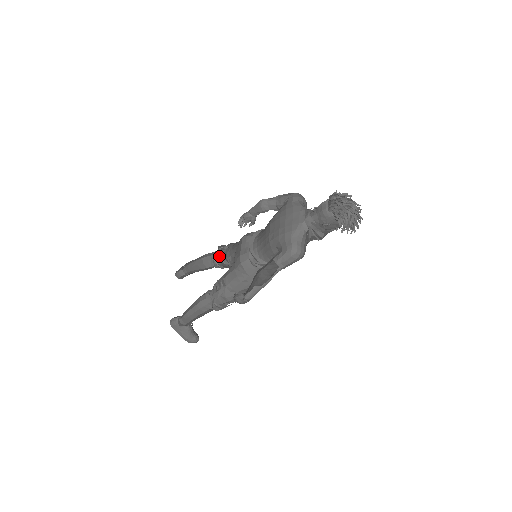
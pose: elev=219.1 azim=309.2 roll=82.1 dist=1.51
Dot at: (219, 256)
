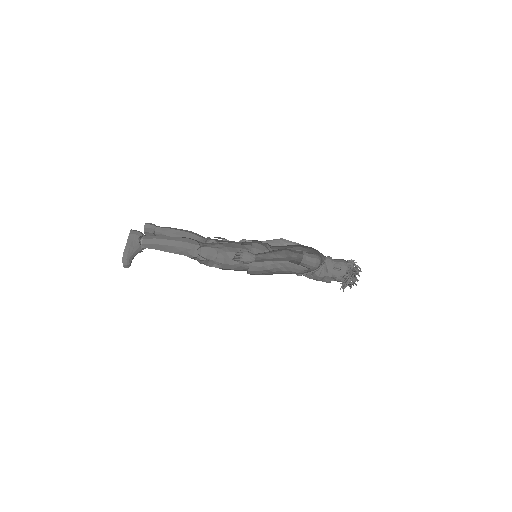
Dot at: (213, 239)
